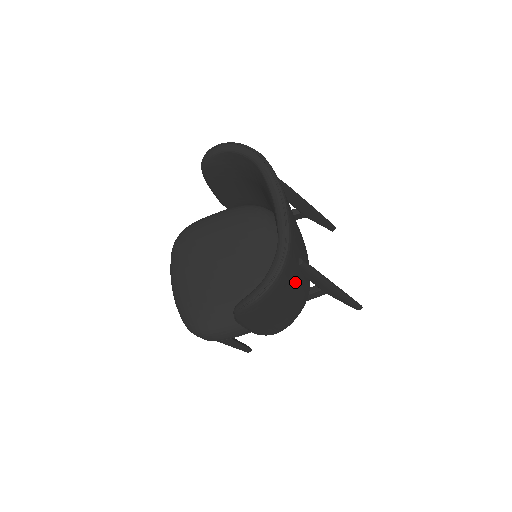
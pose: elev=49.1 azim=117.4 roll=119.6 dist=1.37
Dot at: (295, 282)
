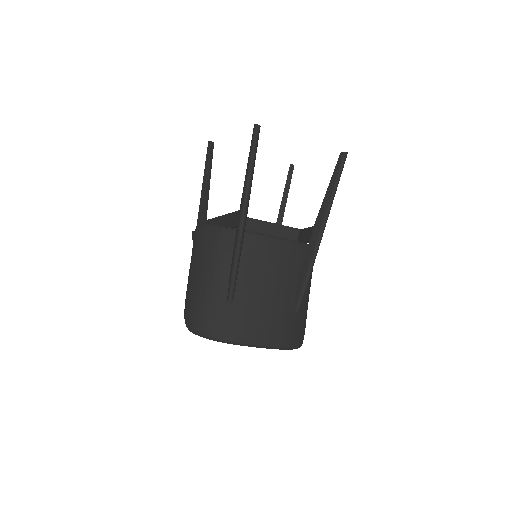
Dot at: (304, 307)
